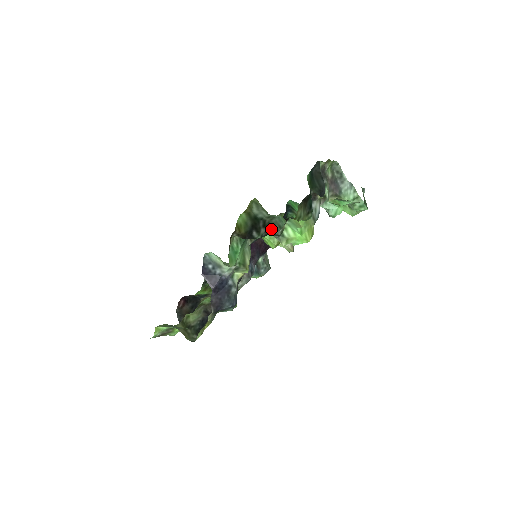
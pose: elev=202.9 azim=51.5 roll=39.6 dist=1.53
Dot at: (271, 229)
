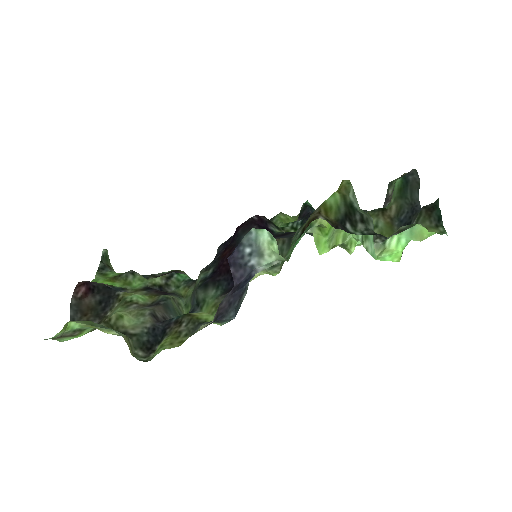
Dot at: (372, 228)
